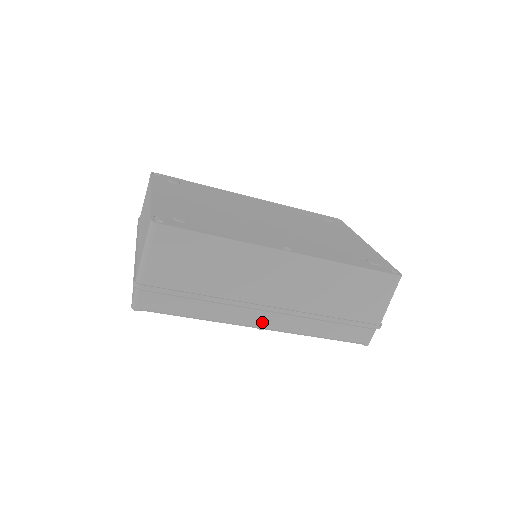
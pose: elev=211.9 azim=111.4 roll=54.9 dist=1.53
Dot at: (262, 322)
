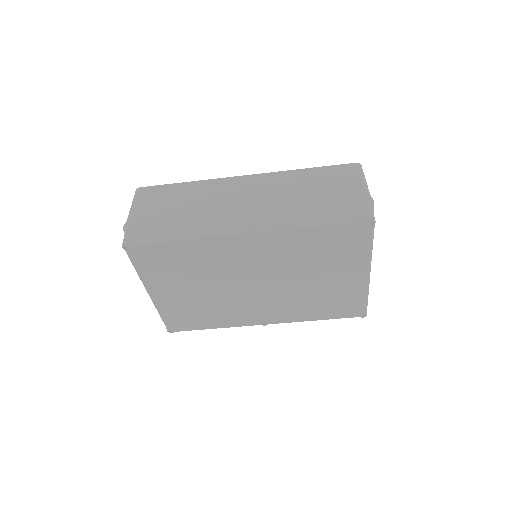
Dot at: (243, 226)
